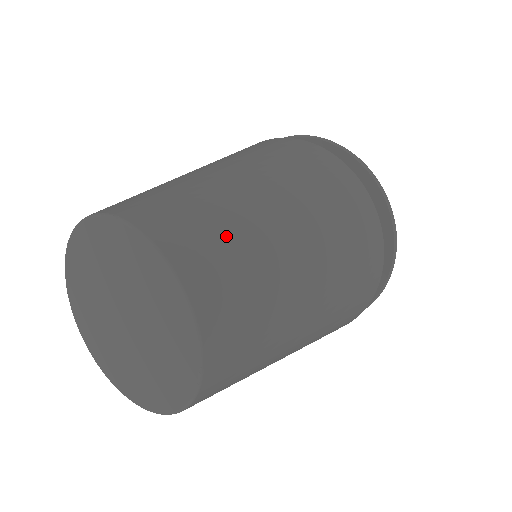
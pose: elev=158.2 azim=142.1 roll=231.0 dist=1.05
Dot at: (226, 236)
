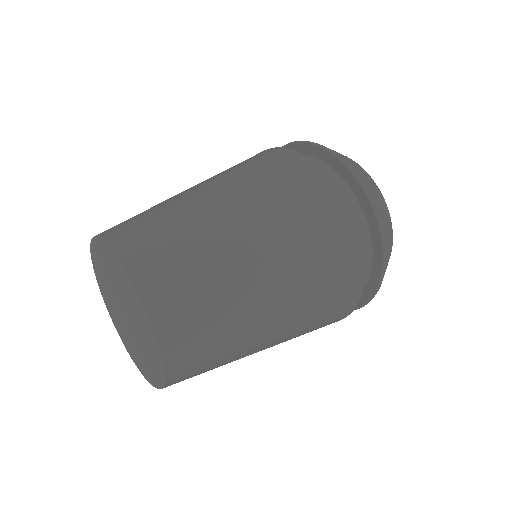
Dot at: (209, 314)
